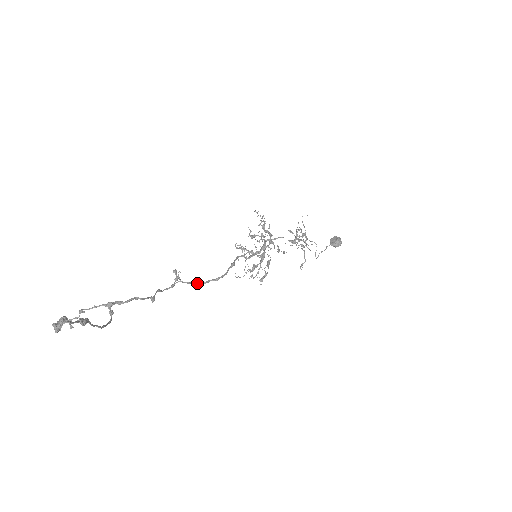
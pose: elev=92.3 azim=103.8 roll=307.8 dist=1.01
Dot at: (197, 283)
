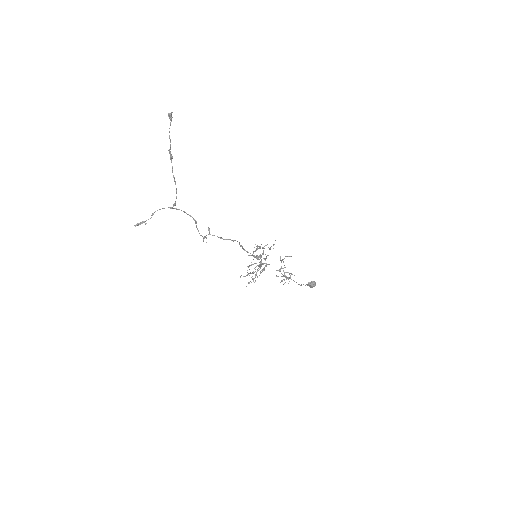
Dot at: (221, 238)
